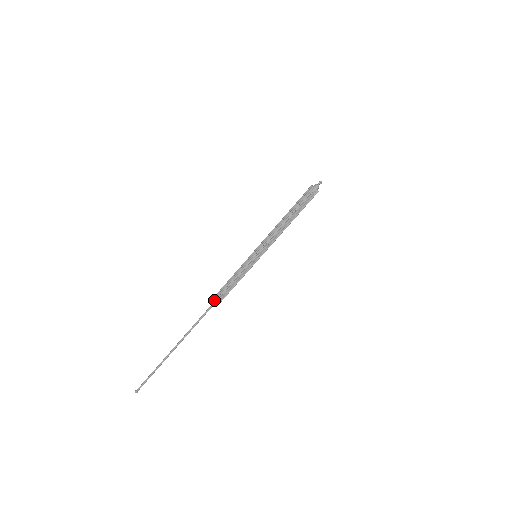
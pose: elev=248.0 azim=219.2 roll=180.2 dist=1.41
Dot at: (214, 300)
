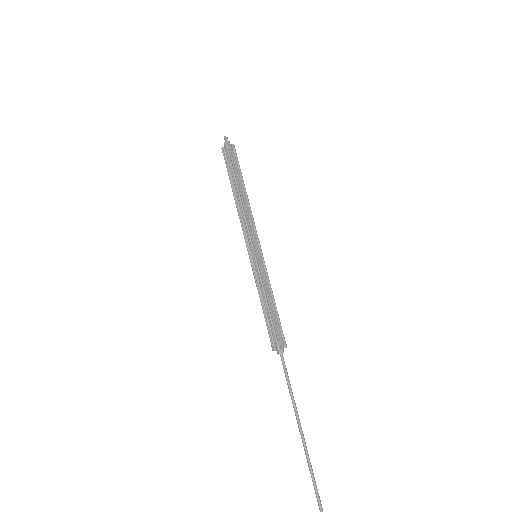
Dot at: (271, 346)
